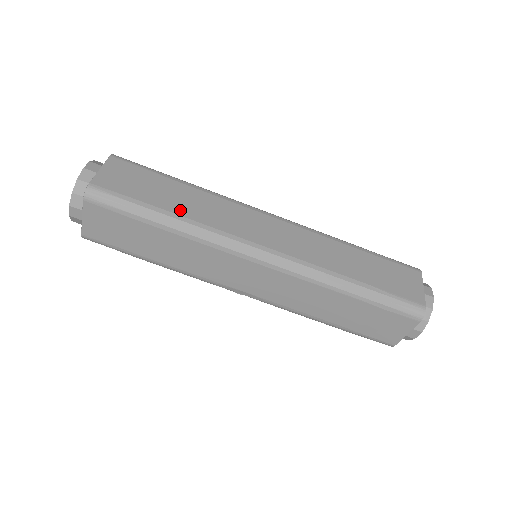
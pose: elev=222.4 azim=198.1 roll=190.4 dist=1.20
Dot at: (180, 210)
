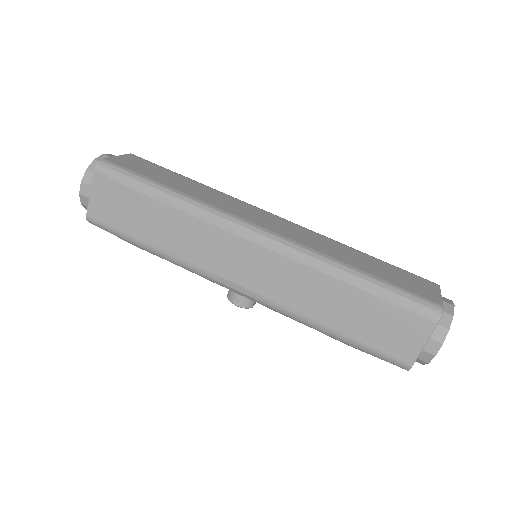
Dot at: (182, 189)
